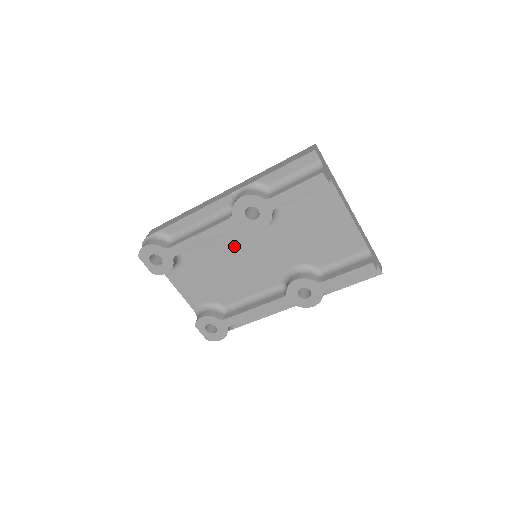
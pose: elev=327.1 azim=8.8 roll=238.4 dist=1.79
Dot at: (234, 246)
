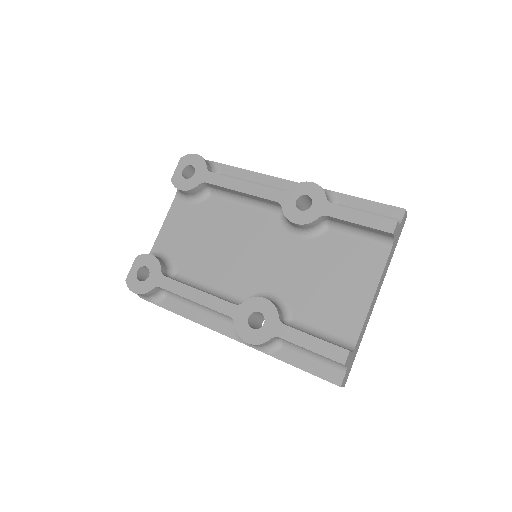
Dot at: (252, 228)
